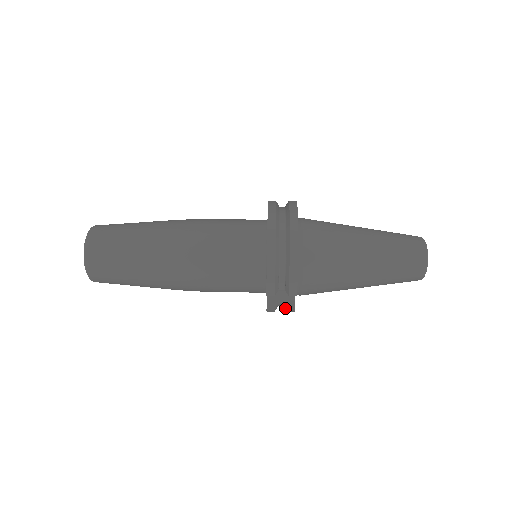
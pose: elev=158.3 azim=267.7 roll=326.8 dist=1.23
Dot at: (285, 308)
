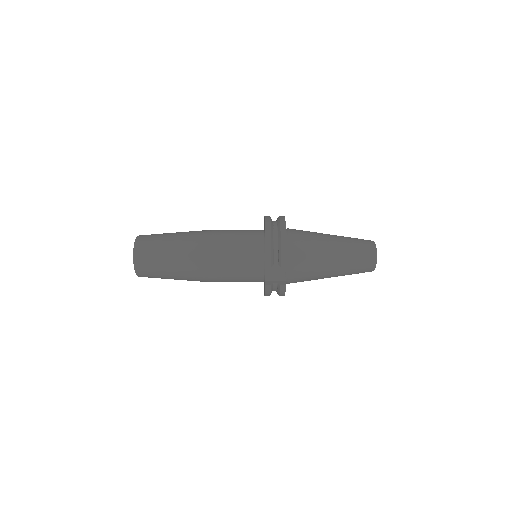
Dot at: (278, 285)
